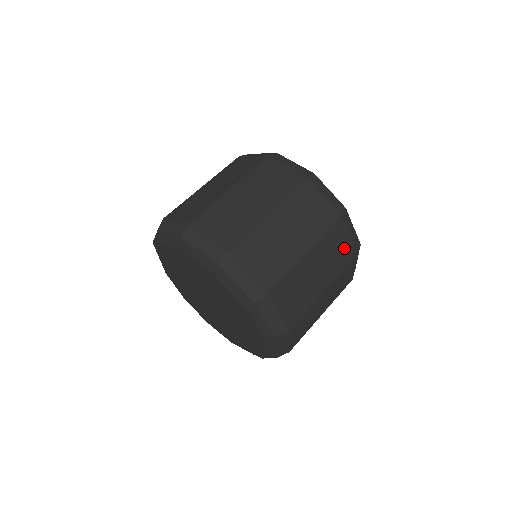
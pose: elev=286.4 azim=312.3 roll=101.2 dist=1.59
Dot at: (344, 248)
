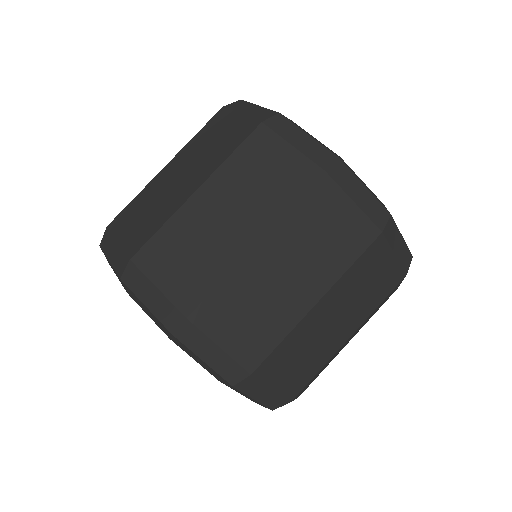
Dot at: (284, 168)
